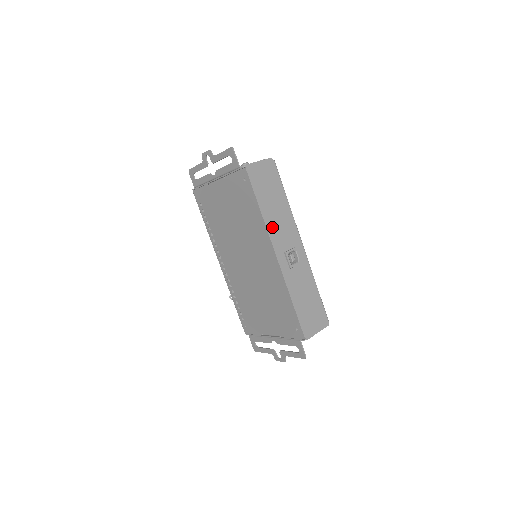
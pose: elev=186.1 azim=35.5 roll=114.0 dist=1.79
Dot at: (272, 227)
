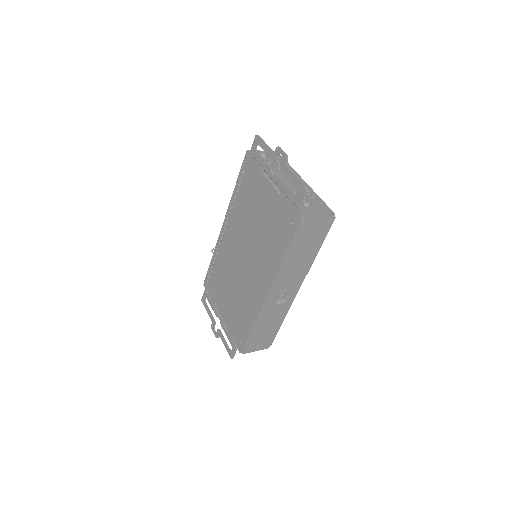
Dot at: (284, 272)
